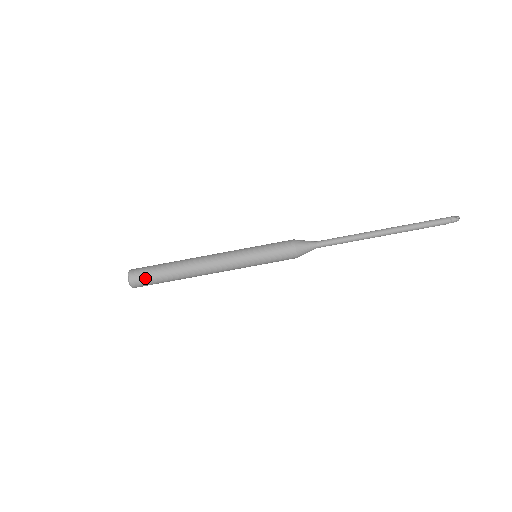
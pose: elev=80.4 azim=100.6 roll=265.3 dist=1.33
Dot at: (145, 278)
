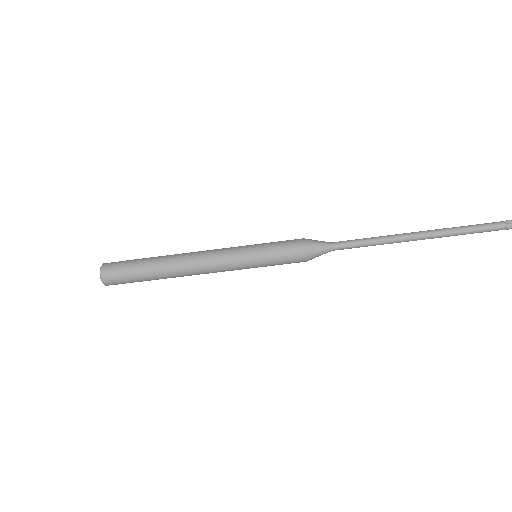
Dot at: (119, 270)
